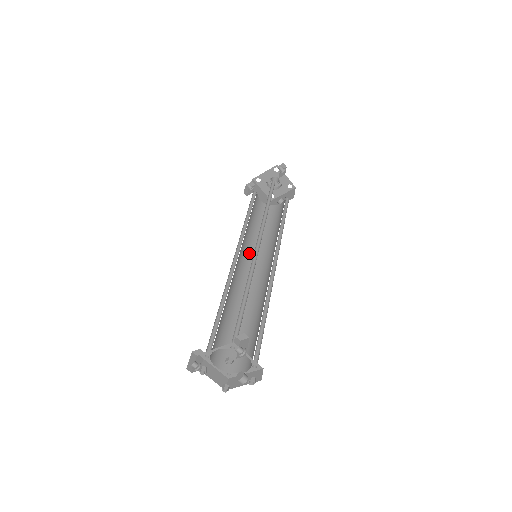
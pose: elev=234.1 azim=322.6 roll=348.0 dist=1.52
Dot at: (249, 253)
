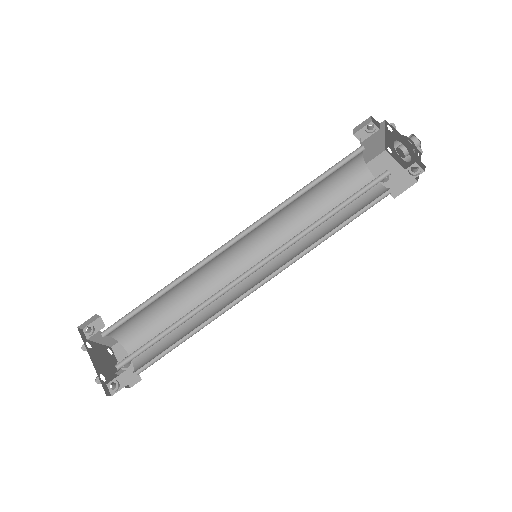
Dot at: (265, 228)
